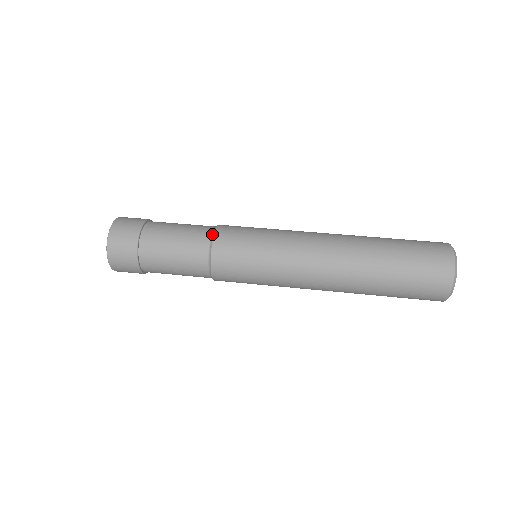
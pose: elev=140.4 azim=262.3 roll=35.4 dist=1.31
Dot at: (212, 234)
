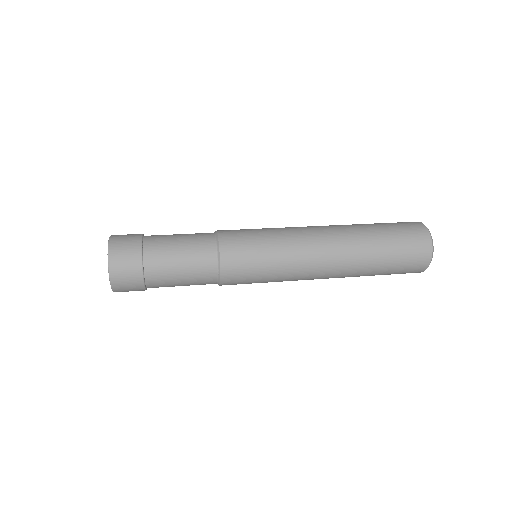
Dot at: (216, 237)
